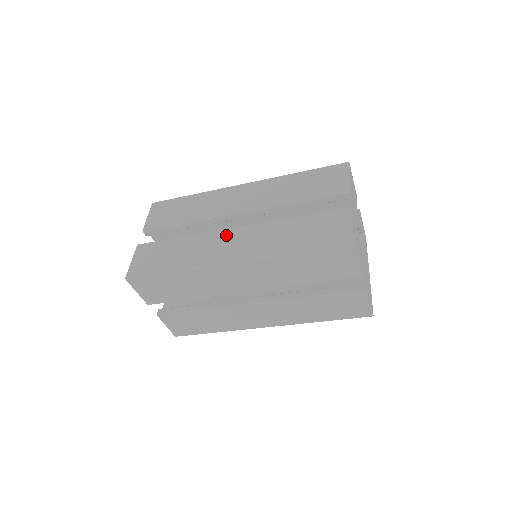
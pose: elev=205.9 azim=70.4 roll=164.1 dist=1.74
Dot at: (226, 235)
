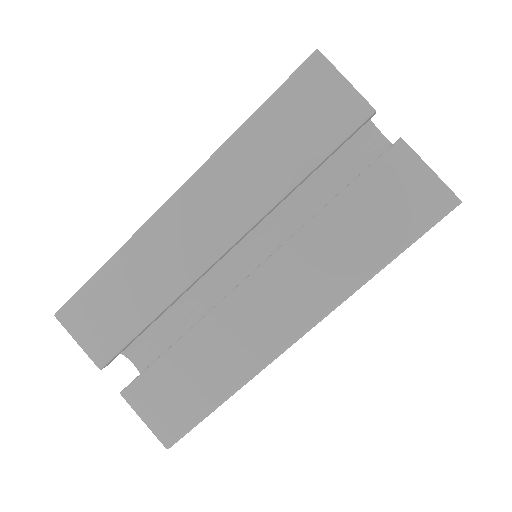
Dot at: occluded
